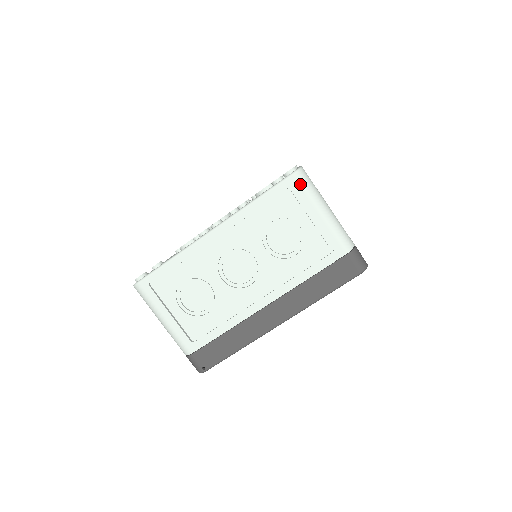
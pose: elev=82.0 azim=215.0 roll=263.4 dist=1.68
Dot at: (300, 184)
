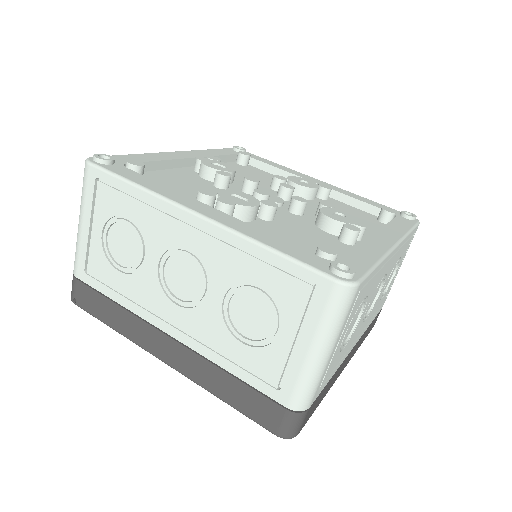
Dot at: (329, 300)
